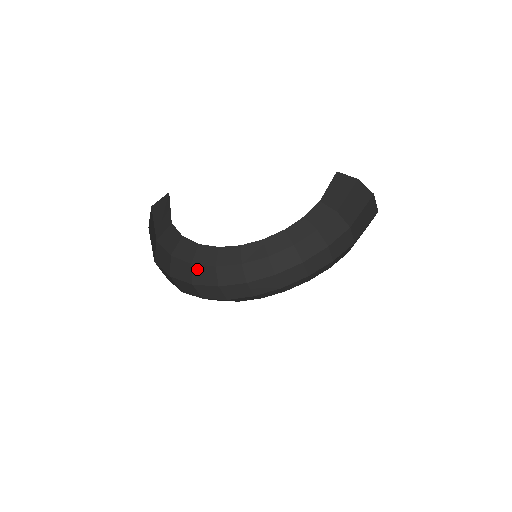
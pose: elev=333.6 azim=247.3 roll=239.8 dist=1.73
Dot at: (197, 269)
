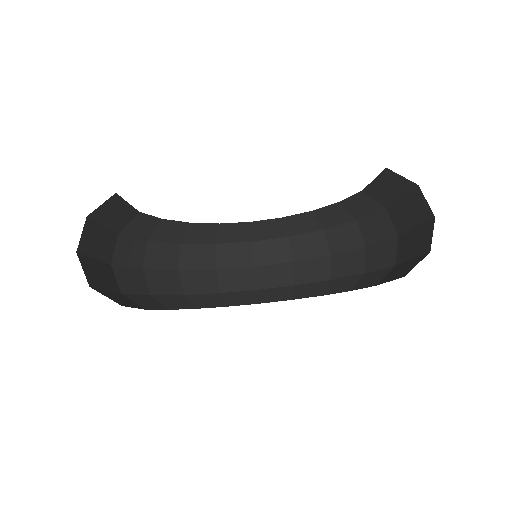
Dot at: (188, 250)
